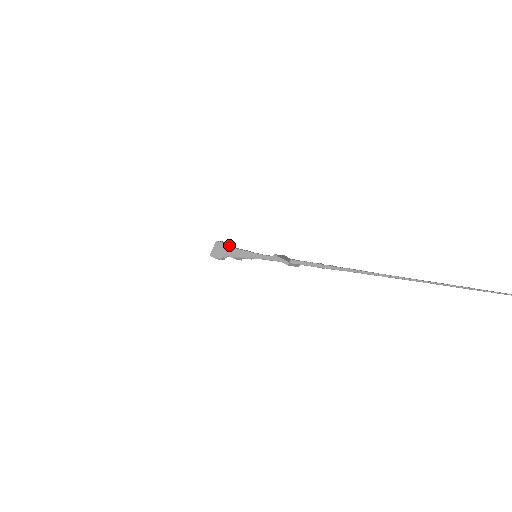
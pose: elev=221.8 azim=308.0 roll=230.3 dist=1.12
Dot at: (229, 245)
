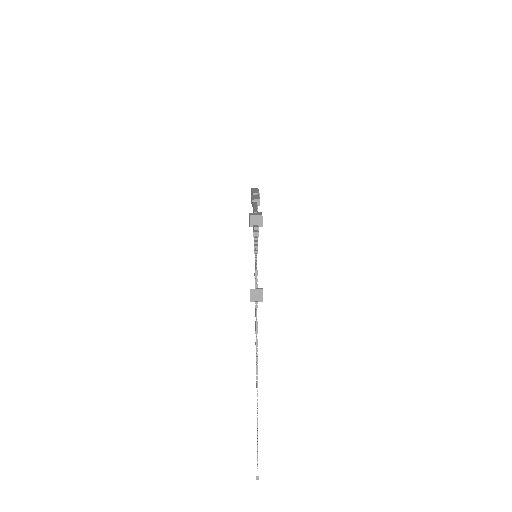
Dot at: occluded
